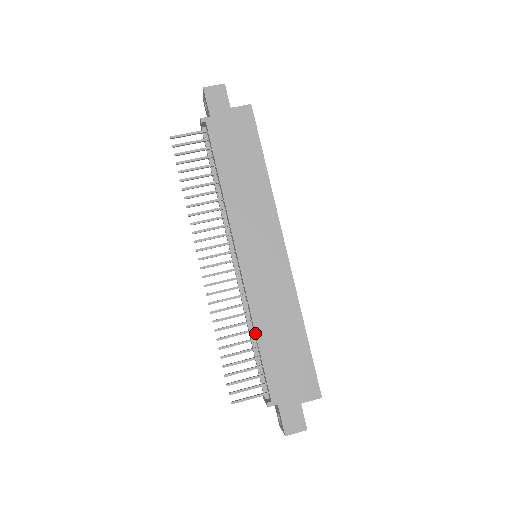
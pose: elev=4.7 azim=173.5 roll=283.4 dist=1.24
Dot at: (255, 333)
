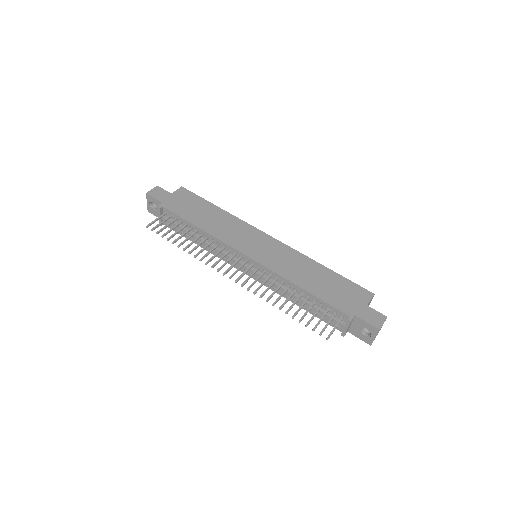
Dot at: (299, 287)
